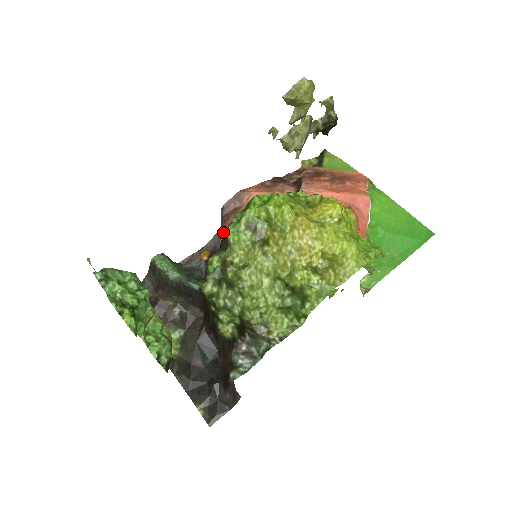
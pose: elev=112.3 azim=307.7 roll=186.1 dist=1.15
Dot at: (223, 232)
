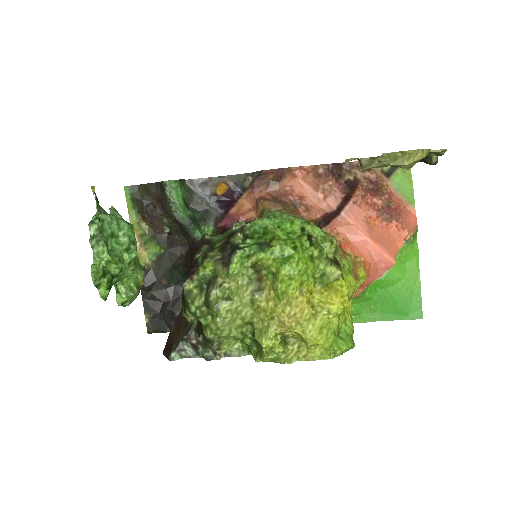
Dot at: (246, 195)
